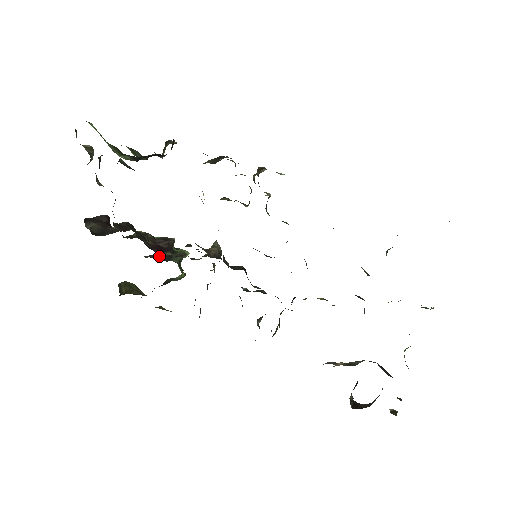
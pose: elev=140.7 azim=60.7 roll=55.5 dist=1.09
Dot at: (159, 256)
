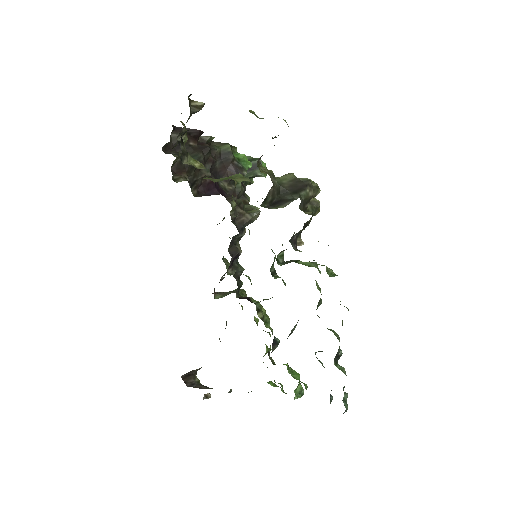
Dot at: occluded
